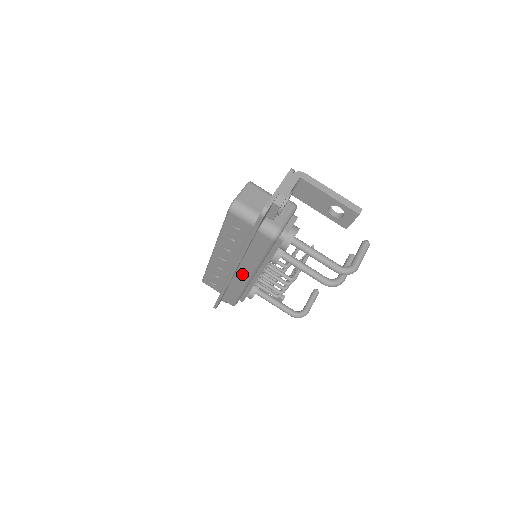
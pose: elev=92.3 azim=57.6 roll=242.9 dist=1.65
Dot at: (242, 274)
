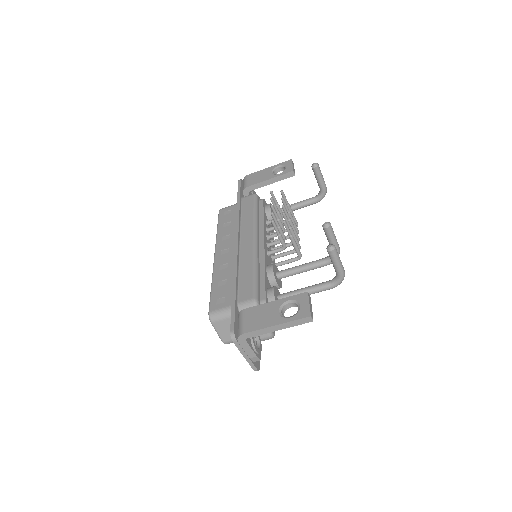
Dot at: occluded
